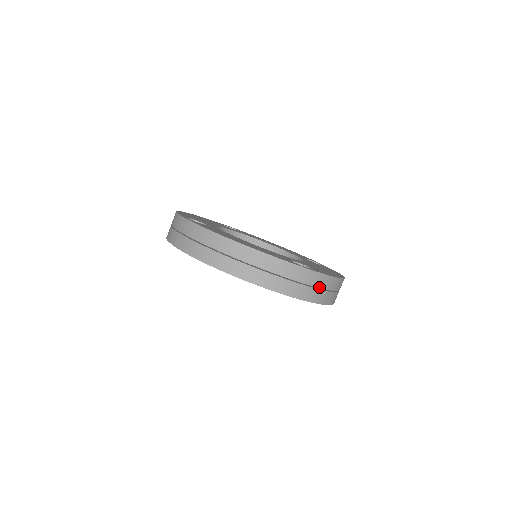
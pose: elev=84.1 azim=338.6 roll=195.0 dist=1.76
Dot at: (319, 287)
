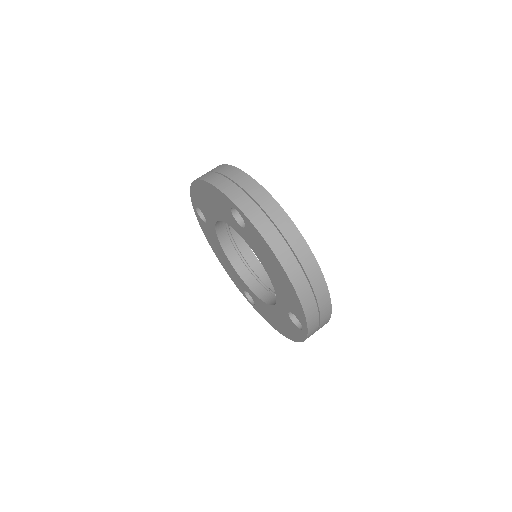
Dot at: occluded
